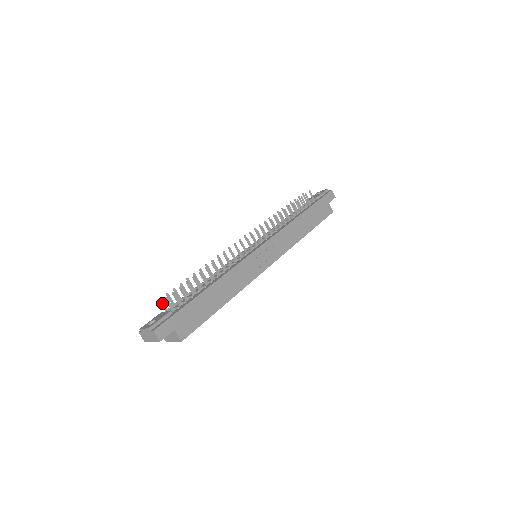
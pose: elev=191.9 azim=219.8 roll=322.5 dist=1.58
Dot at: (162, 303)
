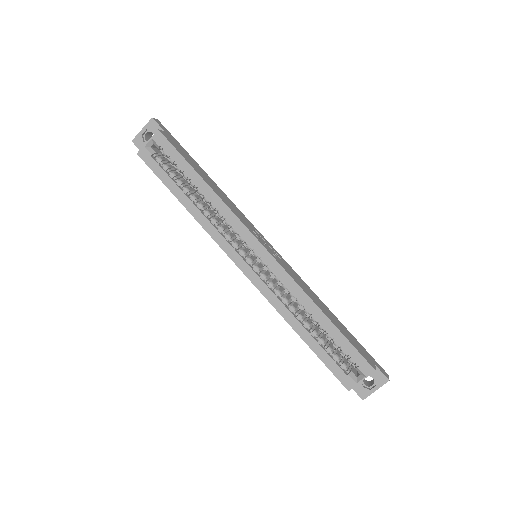
Dot at: occluded
